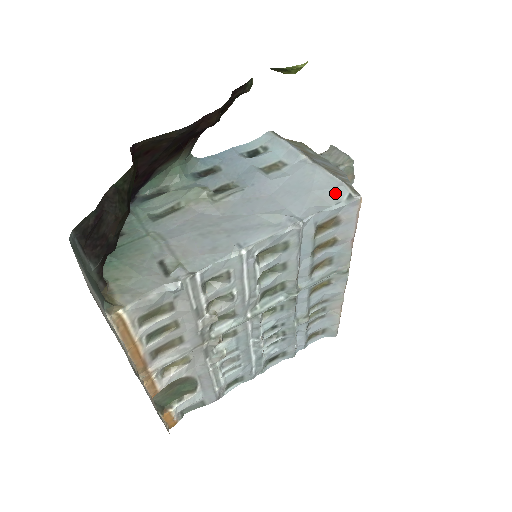
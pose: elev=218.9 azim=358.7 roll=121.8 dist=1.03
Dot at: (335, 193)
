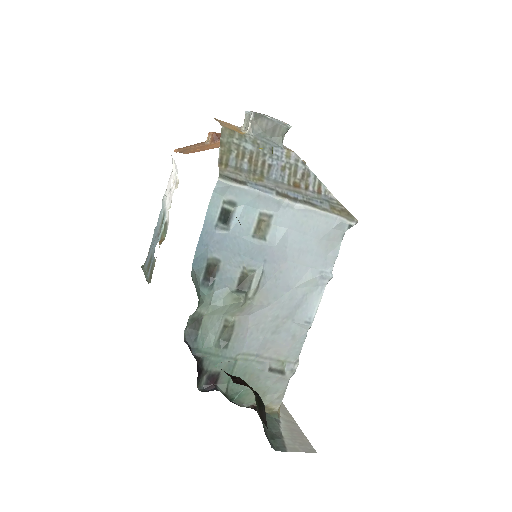
Dot at: (337, 230)
